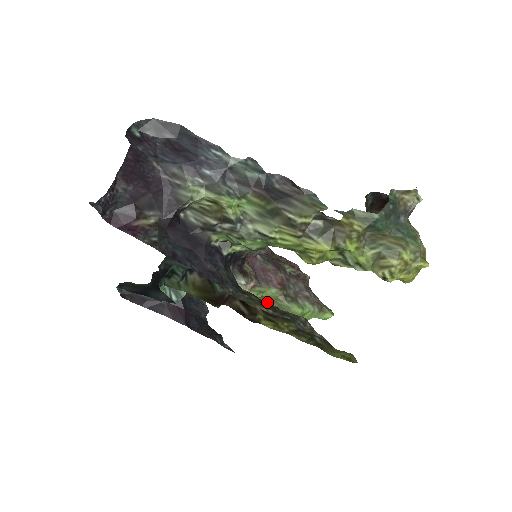
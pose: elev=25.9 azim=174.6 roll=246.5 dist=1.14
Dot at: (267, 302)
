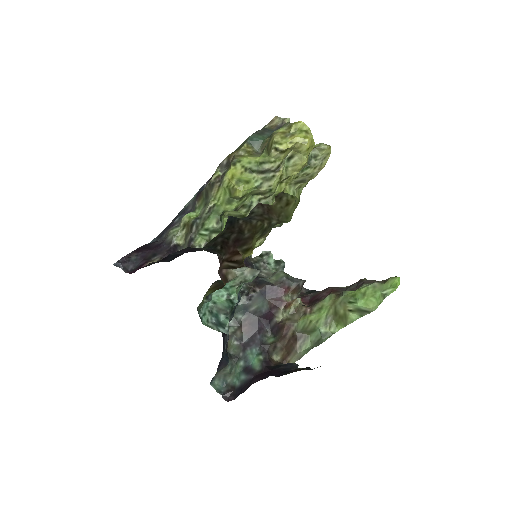
Dot at: (337, 317)
